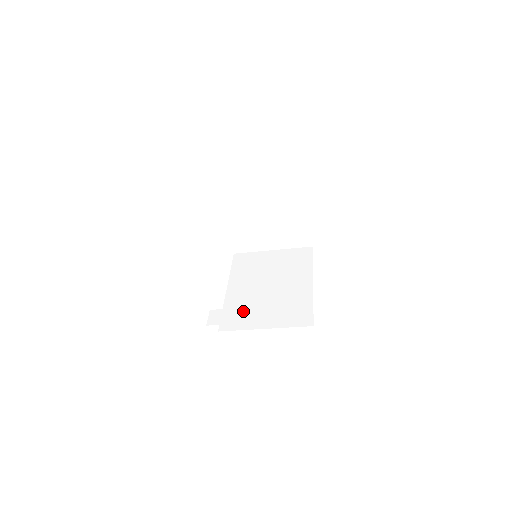
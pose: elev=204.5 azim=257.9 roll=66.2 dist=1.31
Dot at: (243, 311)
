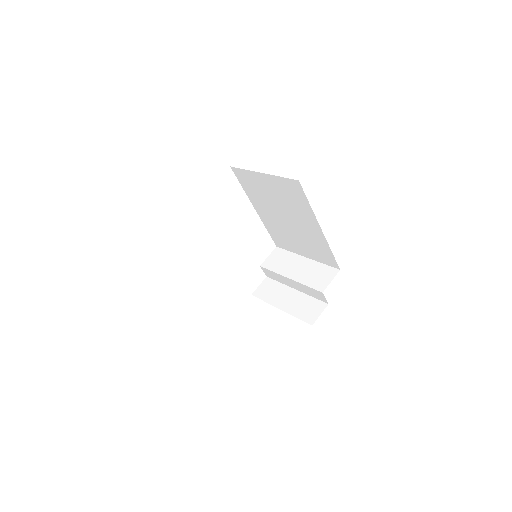
Dot at: (281, 277)
